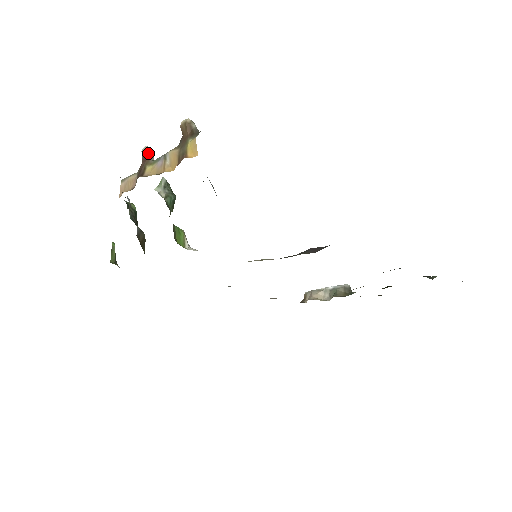
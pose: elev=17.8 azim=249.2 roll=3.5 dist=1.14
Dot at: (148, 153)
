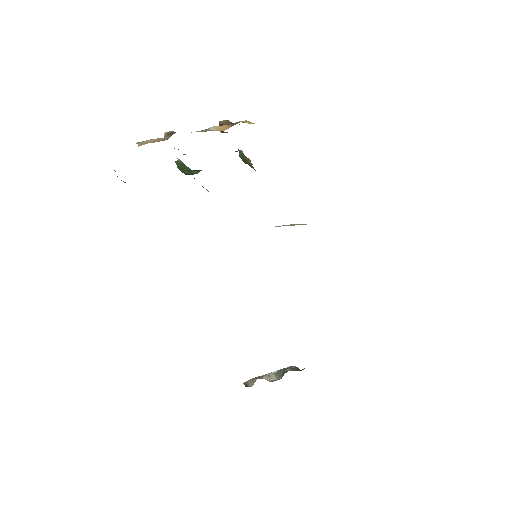
Dot at: occluded
